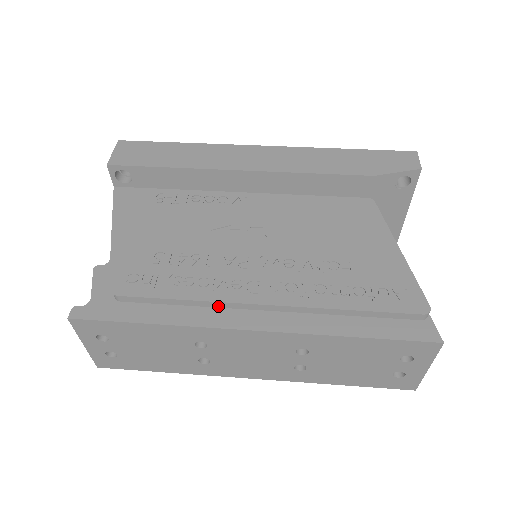
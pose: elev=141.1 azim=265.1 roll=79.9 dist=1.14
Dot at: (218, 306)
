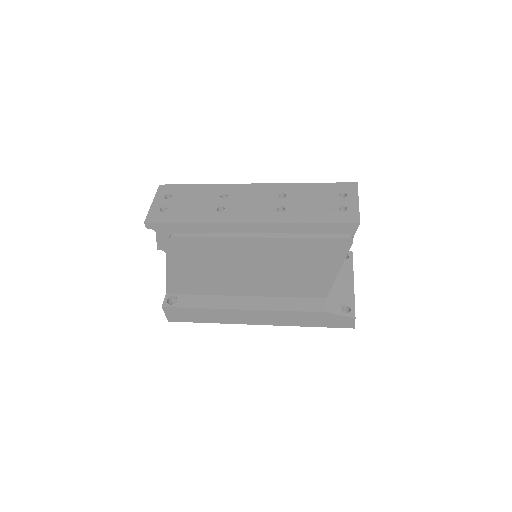
Dot at: occluded
